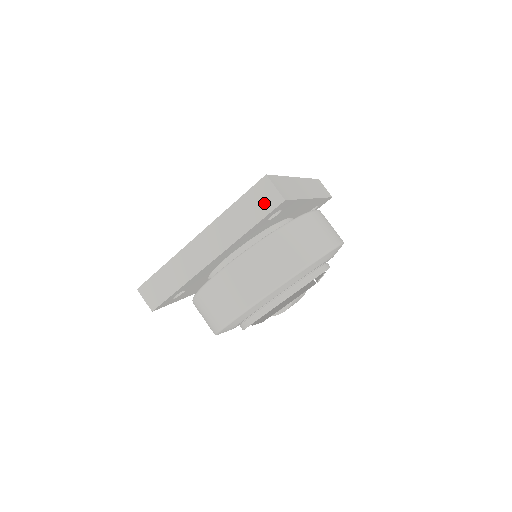
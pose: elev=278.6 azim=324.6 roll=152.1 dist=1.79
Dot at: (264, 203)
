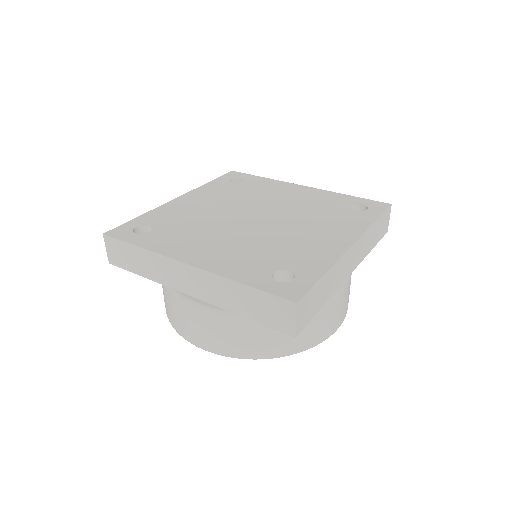
Dot at: (273, 317)
